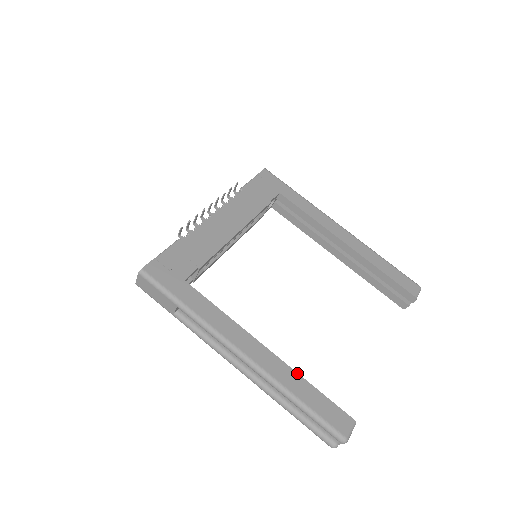
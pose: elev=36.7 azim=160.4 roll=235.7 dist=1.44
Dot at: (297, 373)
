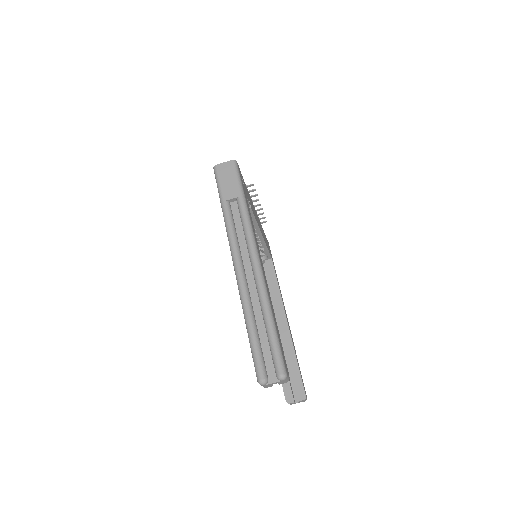
Dot at: occluded
